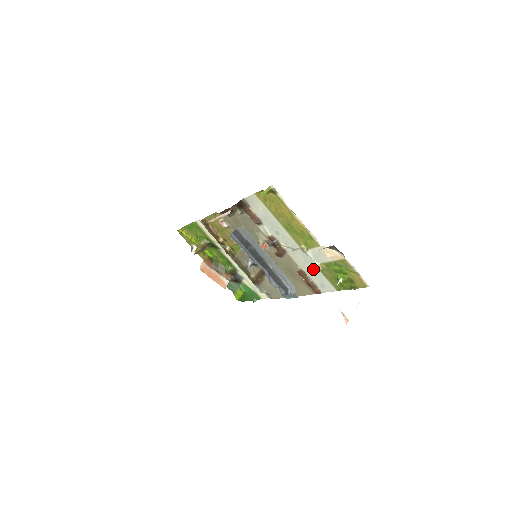
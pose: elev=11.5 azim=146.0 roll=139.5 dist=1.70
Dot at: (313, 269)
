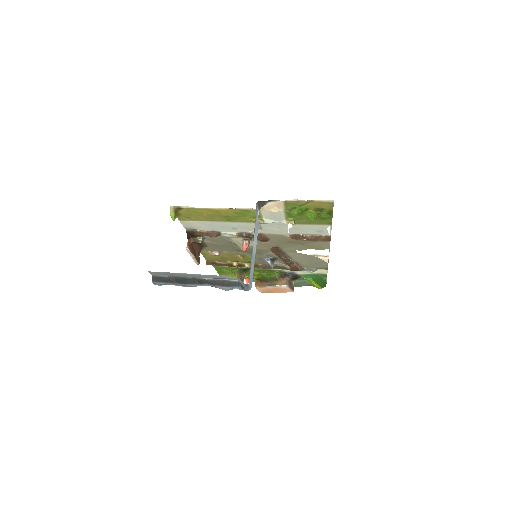
Dot at: (292, 227)
